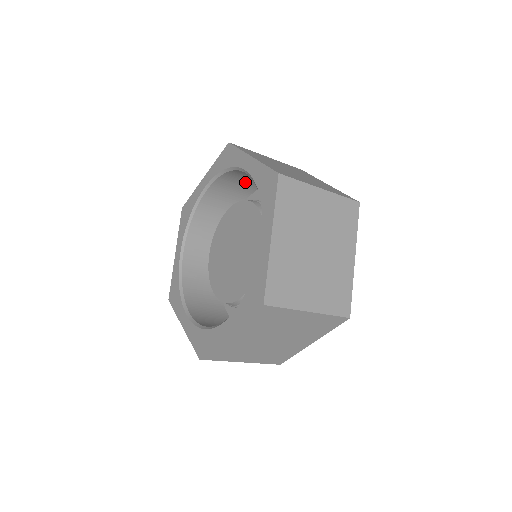
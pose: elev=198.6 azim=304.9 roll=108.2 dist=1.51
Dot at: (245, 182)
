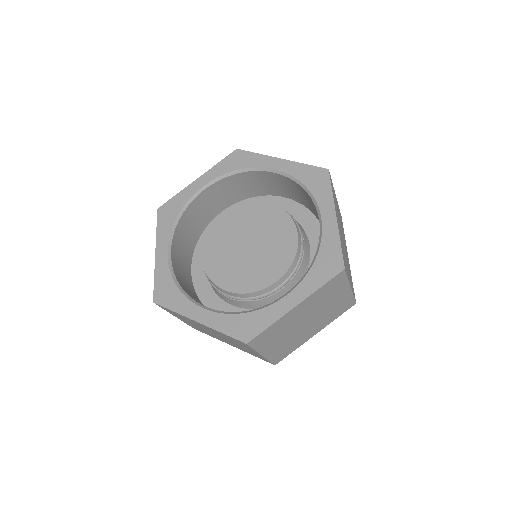
Dot at: (304, 198)
